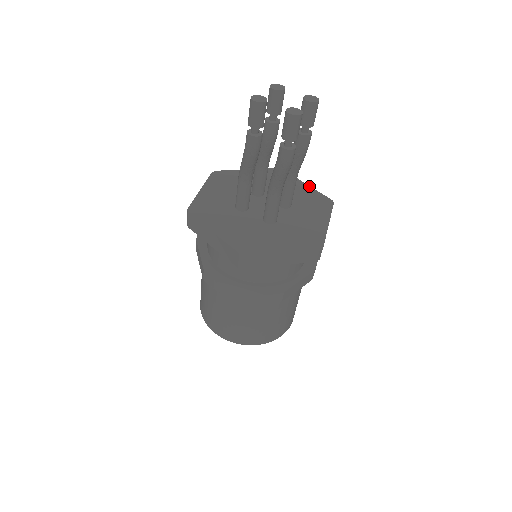
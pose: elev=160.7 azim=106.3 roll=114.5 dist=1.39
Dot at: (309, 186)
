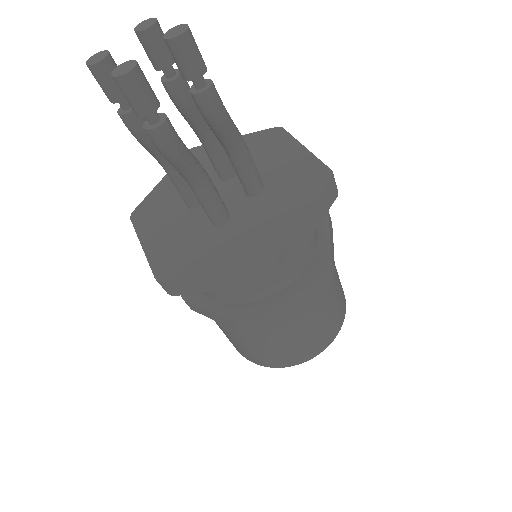
Dot at: (307, 150)
